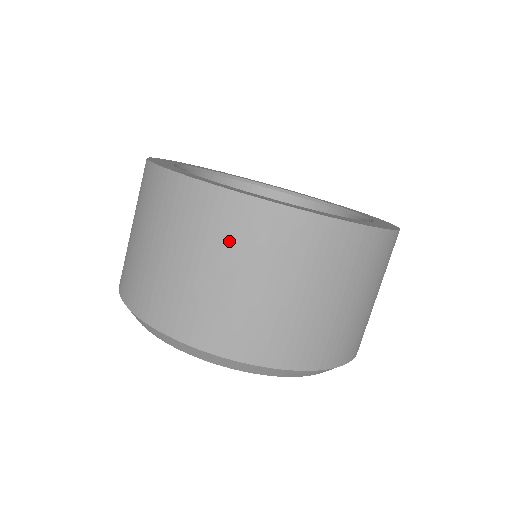
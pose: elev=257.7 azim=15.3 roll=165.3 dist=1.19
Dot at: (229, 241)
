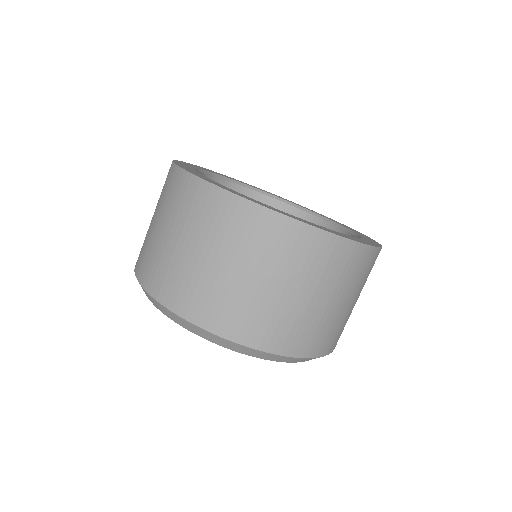
Dot at: (267, 252)
